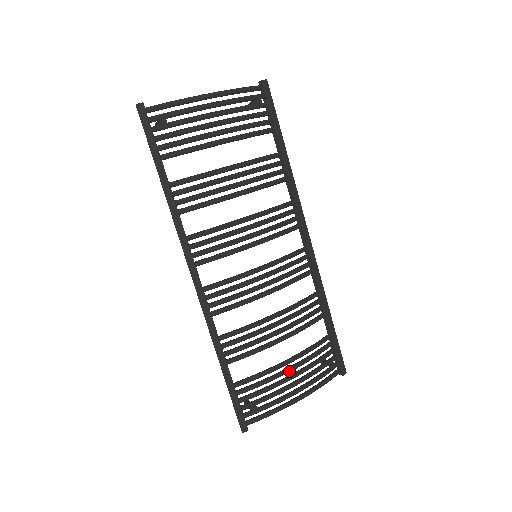
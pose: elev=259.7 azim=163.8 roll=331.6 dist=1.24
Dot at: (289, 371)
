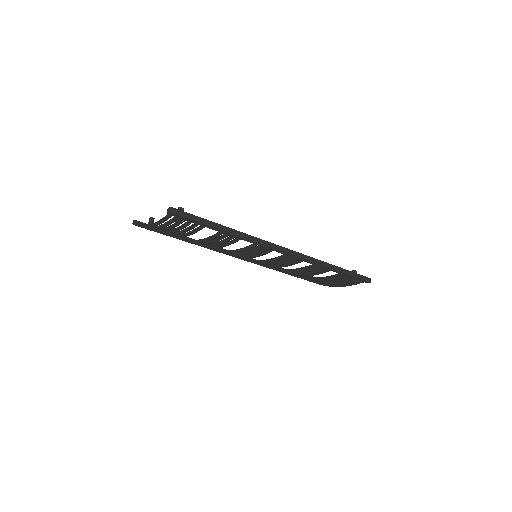
Dot at: occluded
